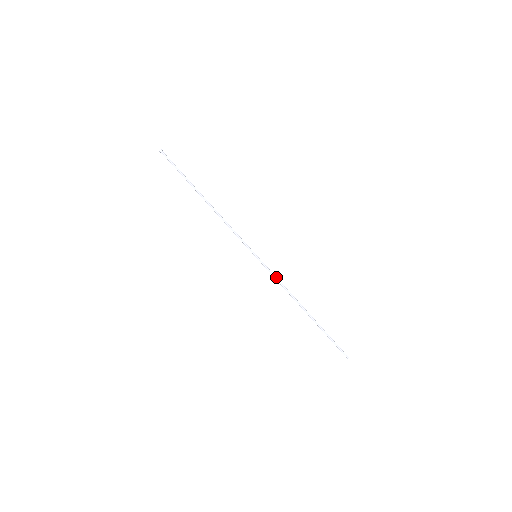
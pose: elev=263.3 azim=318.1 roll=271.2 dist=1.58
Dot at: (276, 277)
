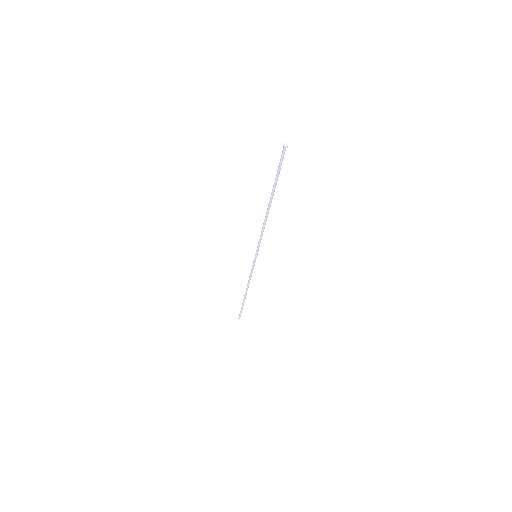
Dot at: occluded
